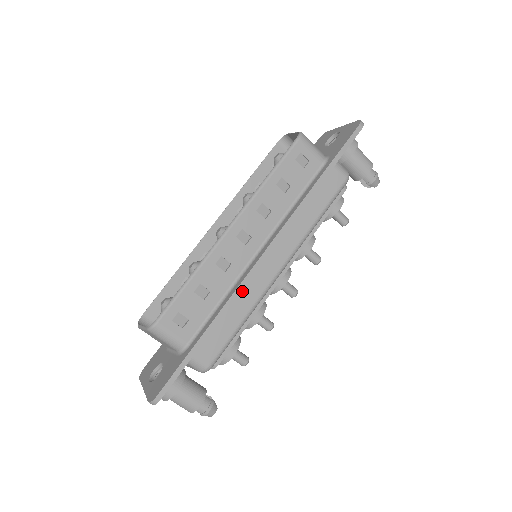
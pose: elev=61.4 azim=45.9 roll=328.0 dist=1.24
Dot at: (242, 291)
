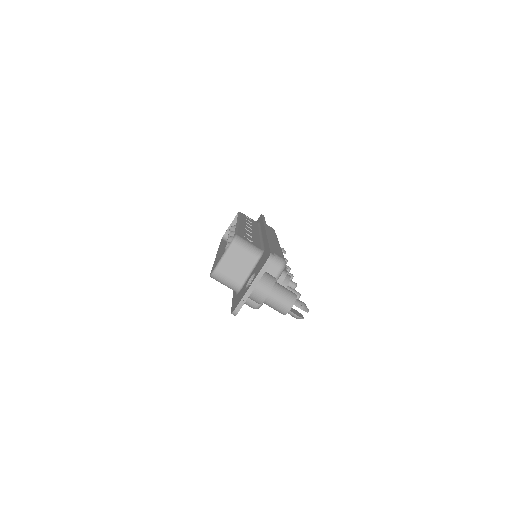
Dot at: occluded
